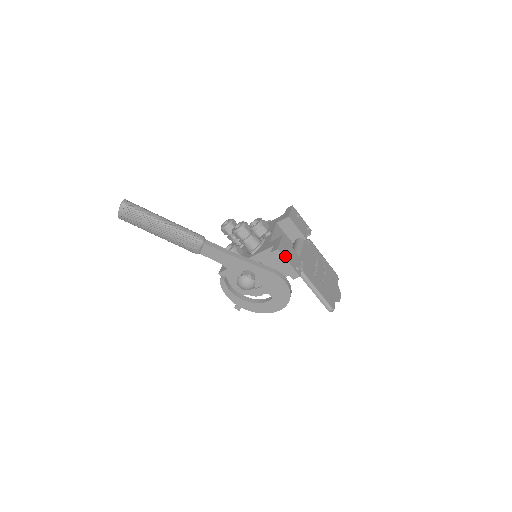
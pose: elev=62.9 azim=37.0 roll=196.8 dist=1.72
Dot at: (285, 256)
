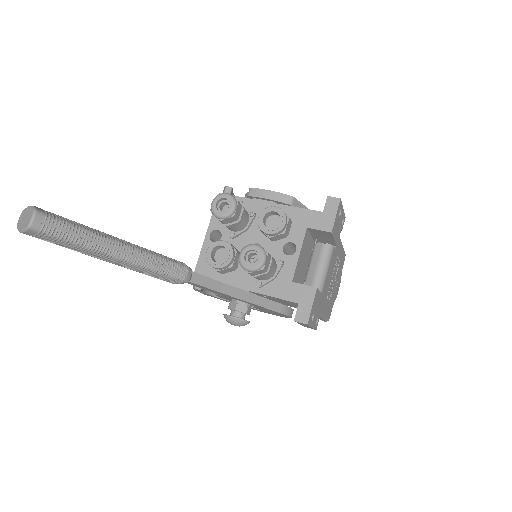
Dot at: (311, 322)
